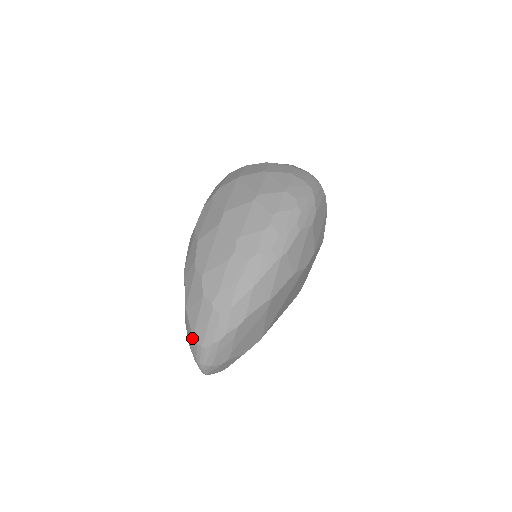
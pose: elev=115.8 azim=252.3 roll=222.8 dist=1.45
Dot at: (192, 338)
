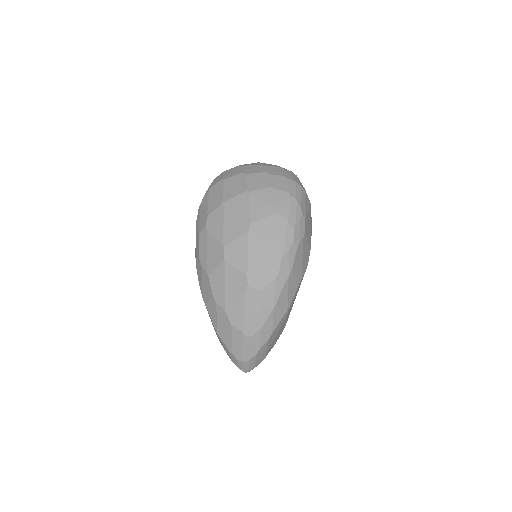
Dot at: (231, 356)
